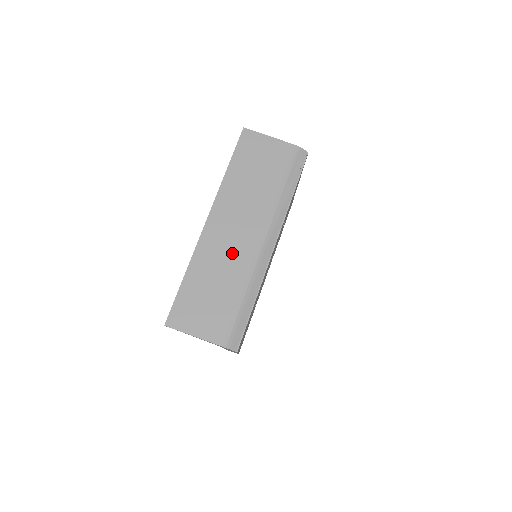
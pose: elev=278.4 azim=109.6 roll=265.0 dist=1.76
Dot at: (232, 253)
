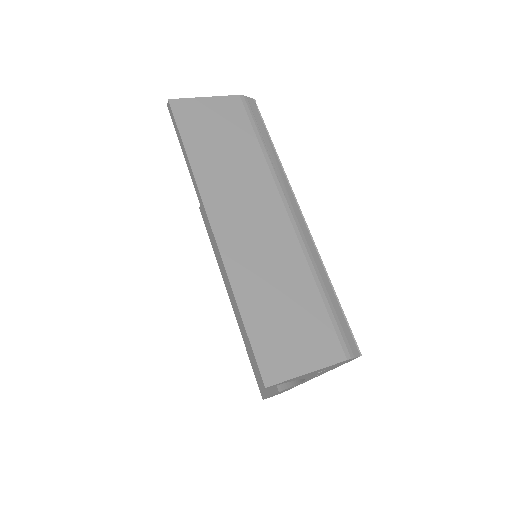
Dot at: (270, 245)
